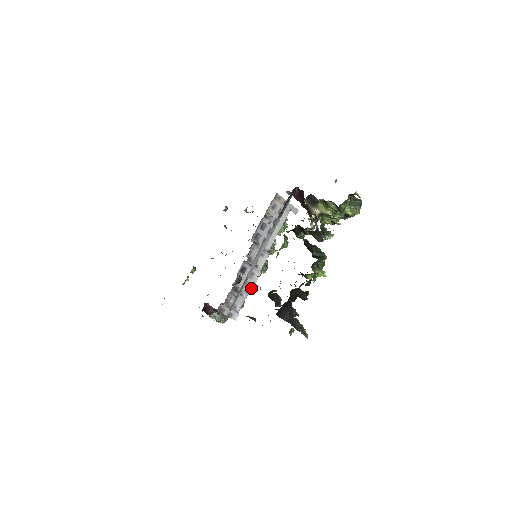
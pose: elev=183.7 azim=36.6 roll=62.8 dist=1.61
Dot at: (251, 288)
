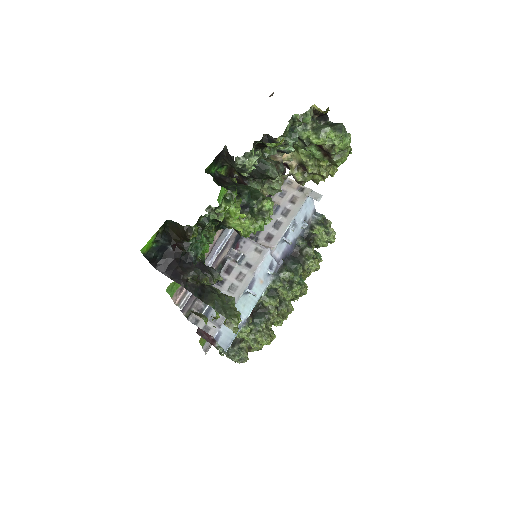
Dot at: (239, 294)
